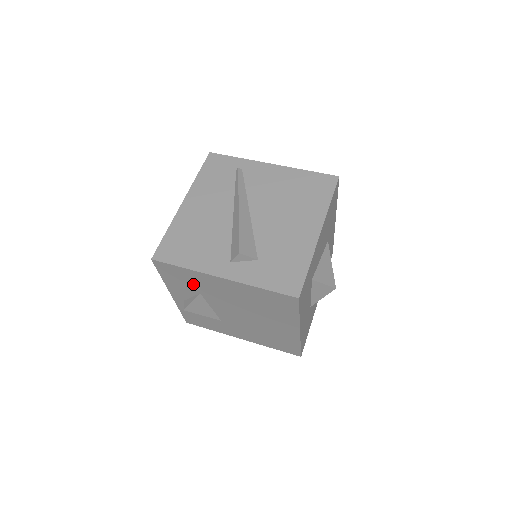
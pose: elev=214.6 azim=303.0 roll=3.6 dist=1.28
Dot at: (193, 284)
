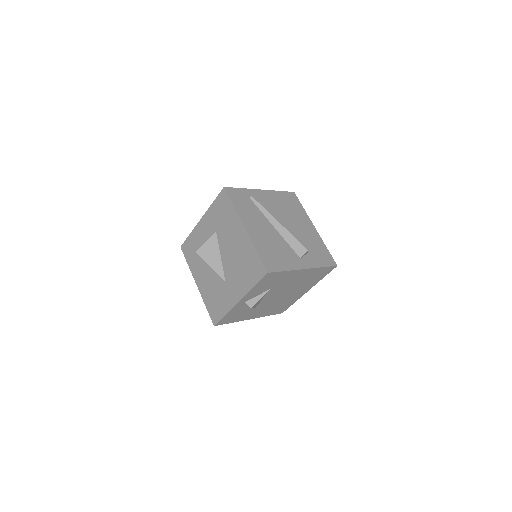
Dot at: (275, 283)
